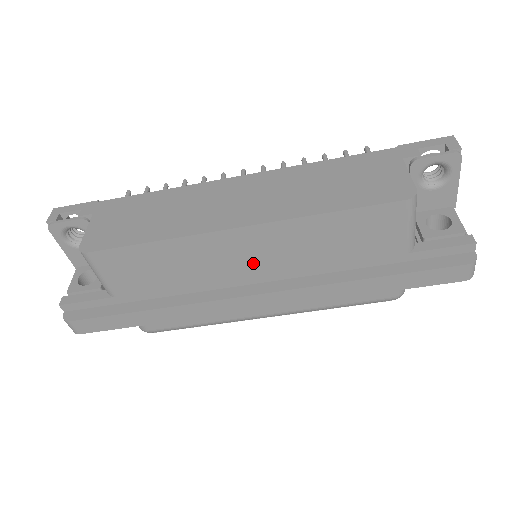
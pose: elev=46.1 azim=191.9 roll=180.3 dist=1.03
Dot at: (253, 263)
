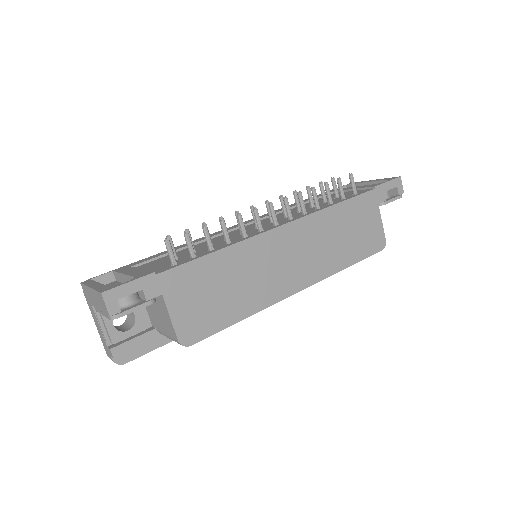
Dot at: occluded
